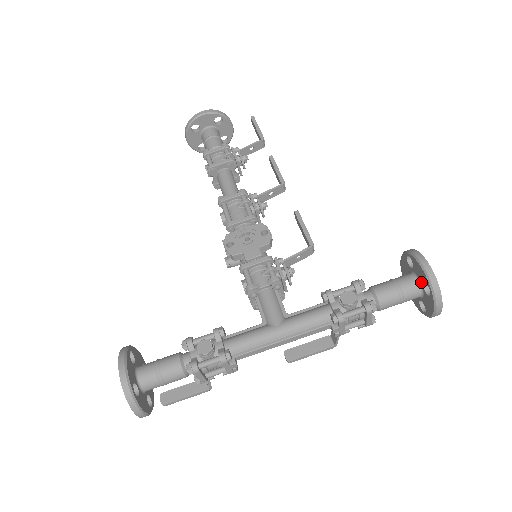
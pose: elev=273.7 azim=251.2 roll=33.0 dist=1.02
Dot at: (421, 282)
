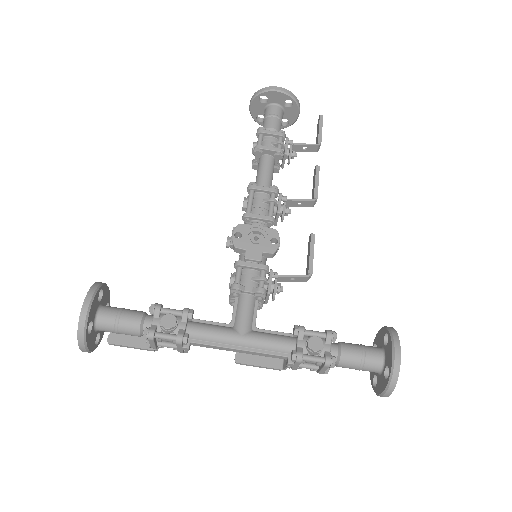
Dot at: (385, 363)
